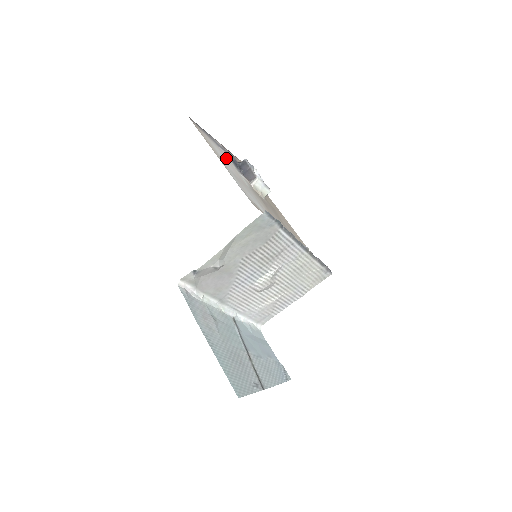
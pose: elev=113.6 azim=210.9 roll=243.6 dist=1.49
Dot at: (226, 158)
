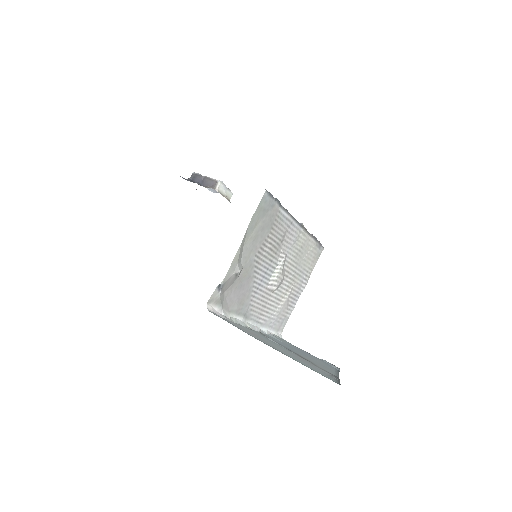
Dot at: occluded
